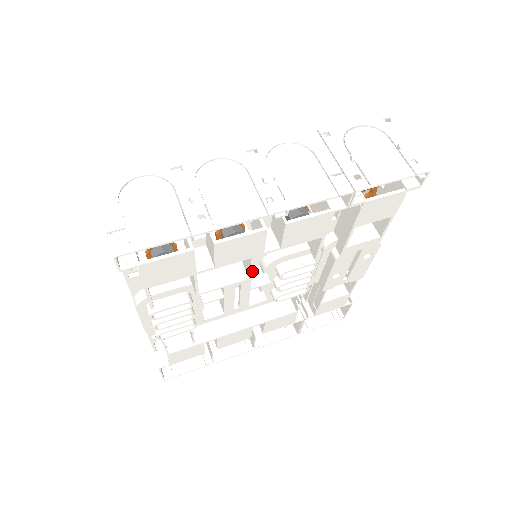
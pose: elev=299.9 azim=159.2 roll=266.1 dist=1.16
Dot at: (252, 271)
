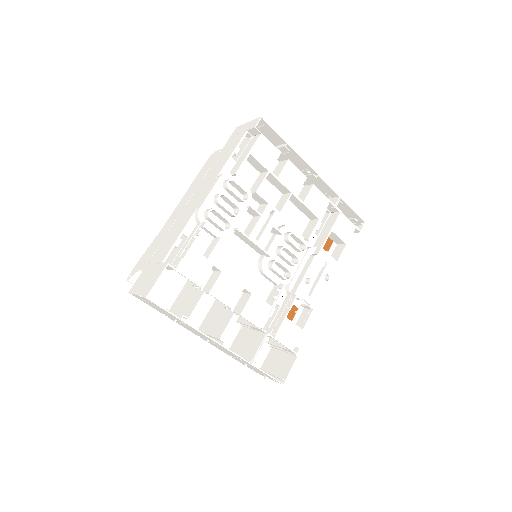
Dot at: occluded
